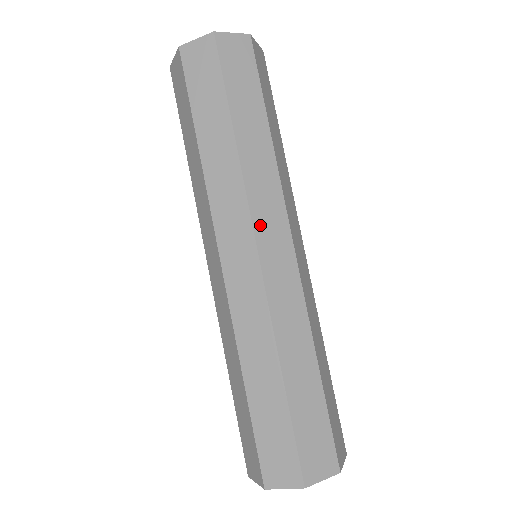
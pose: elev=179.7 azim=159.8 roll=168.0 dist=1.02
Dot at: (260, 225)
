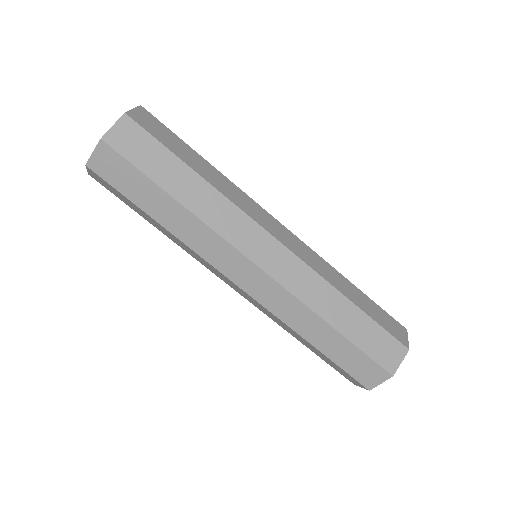
Dot at: (245, 247)
